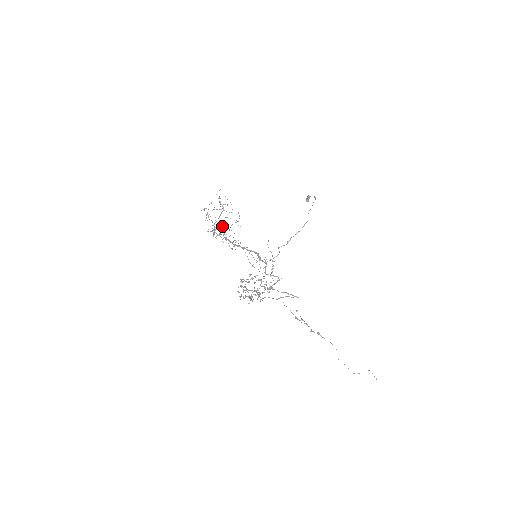
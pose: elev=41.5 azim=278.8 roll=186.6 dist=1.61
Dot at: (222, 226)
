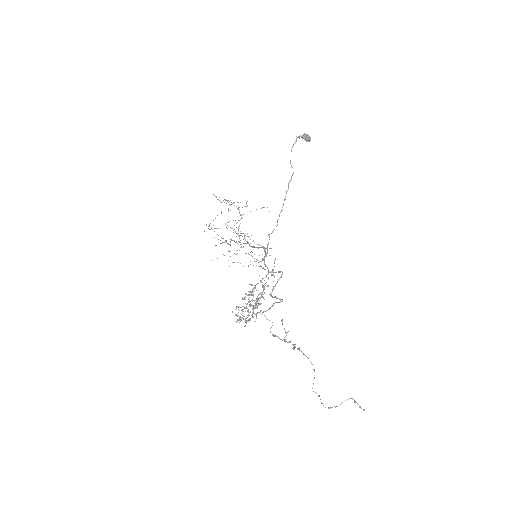
Dot at: (233, 232)
